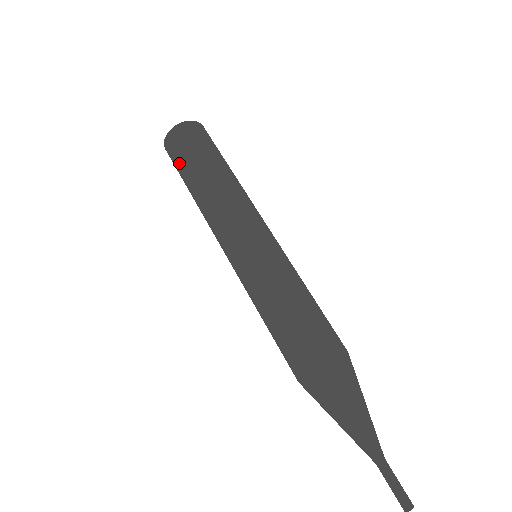
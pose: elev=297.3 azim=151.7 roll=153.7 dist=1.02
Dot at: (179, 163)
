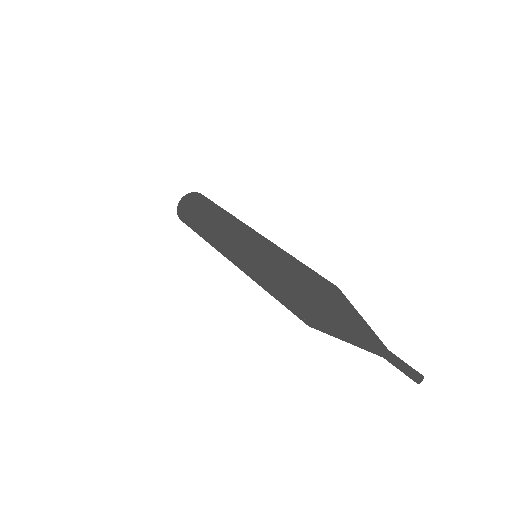
Dot at: (191, 228)
